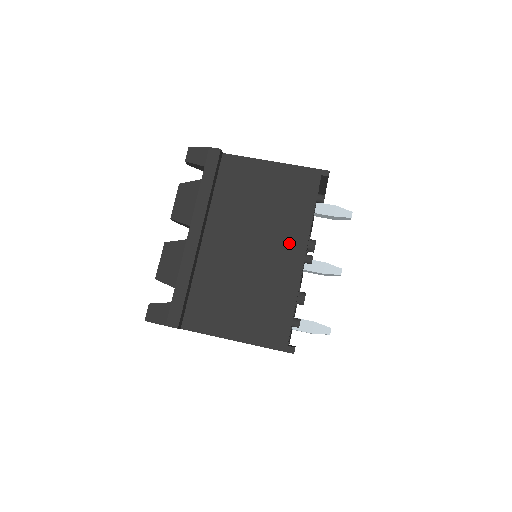
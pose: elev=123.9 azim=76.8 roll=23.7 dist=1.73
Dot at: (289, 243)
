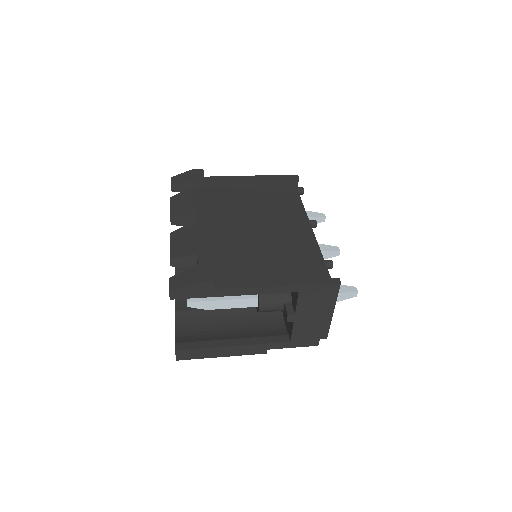
Dot at: (290, 215)
